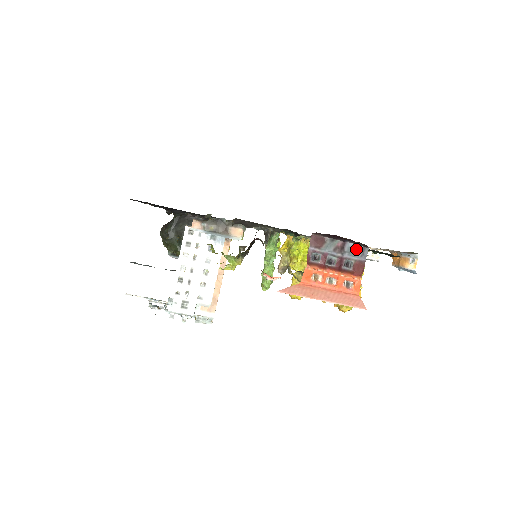
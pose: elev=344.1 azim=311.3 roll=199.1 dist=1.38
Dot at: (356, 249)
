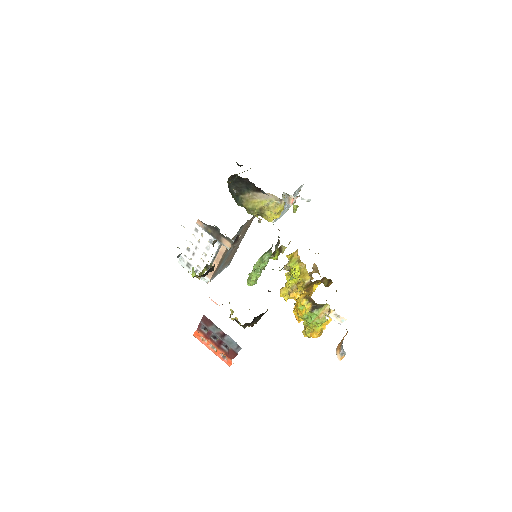
Dot at: (233, 342)
